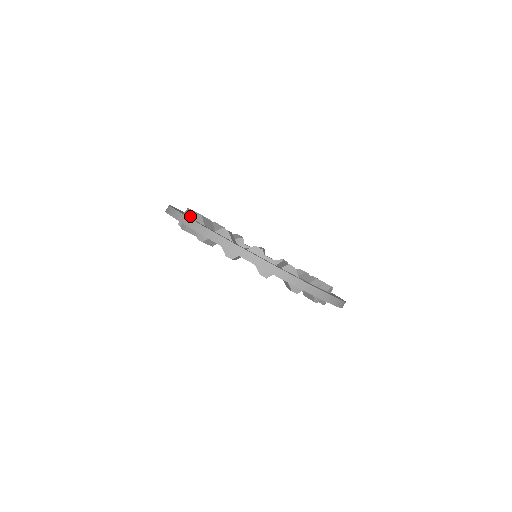
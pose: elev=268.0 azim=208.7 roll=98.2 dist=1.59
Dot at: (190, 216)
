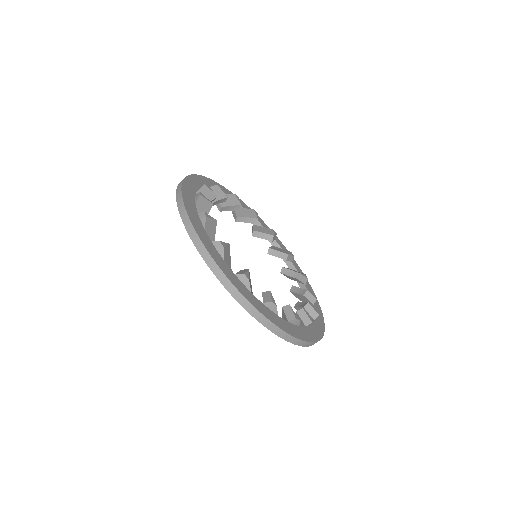
Dot at: (206, 228)
